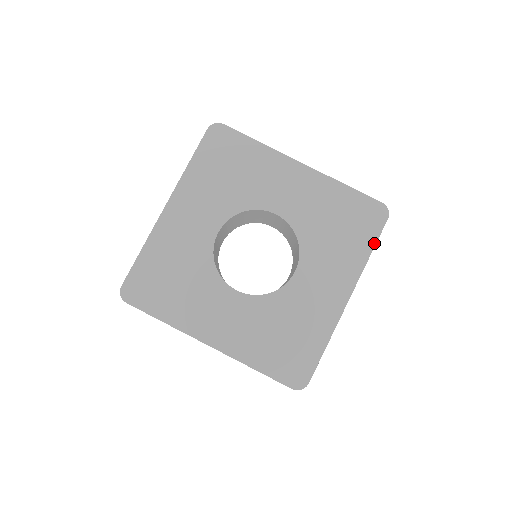
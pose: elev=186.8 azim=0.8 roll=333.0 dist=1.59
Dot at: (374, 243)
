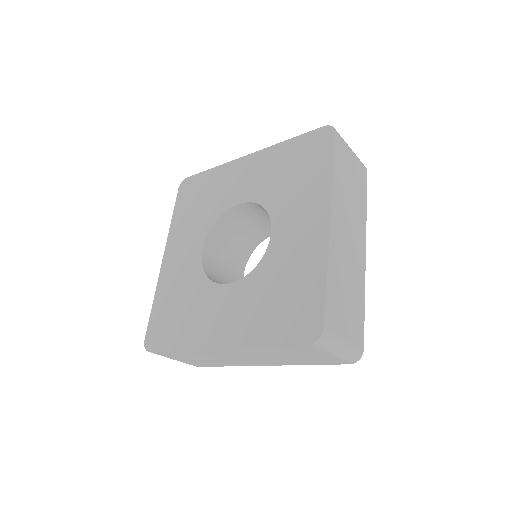
Dot at: (332, 159)
